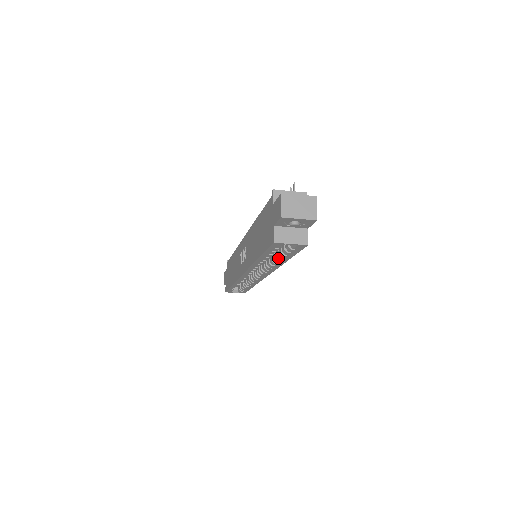
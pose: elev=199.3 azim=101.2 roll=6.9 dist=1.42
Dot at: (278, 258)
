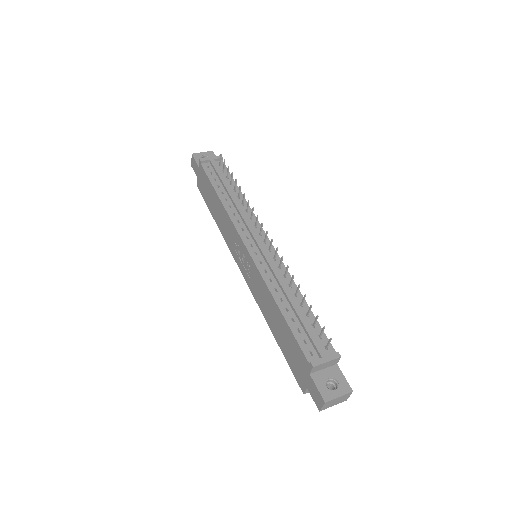
Dot at: occluded
